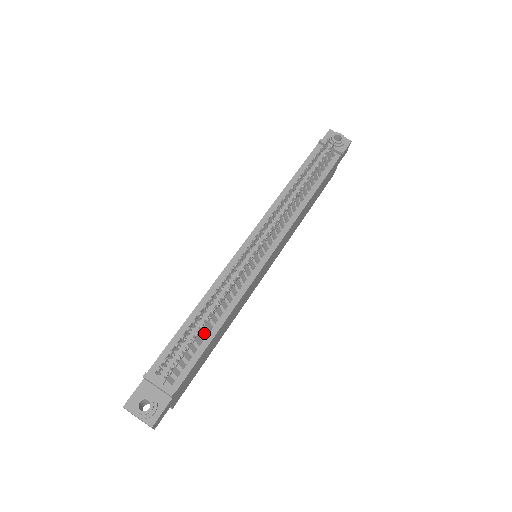
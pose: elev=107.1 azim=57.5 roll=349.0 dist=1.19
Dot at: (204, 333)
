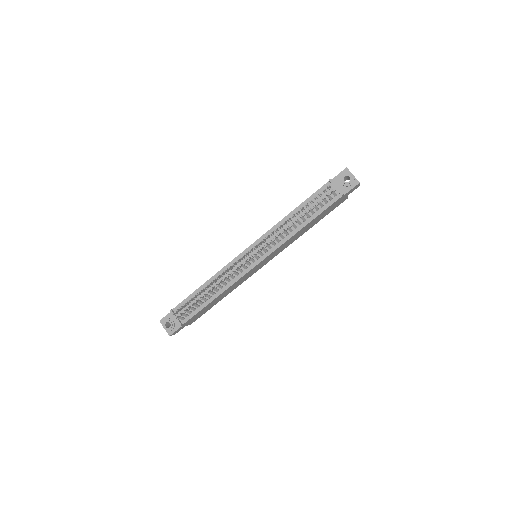
Dot at: (204, 300)
